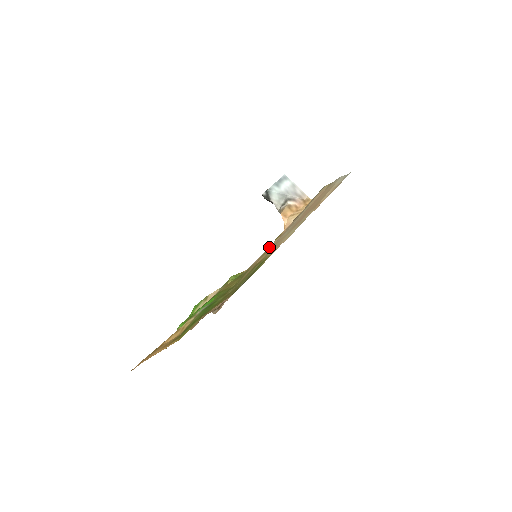
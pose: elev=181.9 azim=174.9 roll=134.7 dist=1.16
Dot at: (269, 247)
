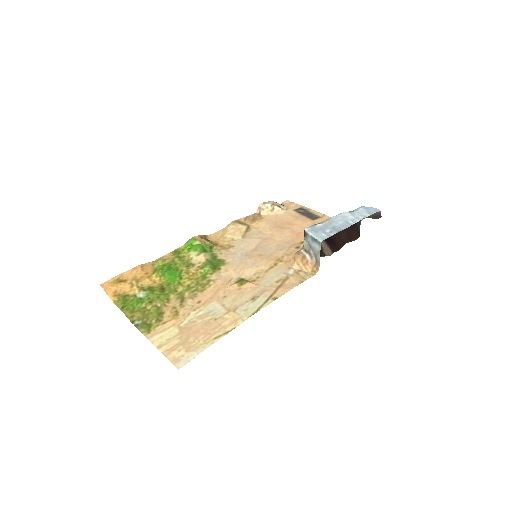
Dot at: (251, 270)
